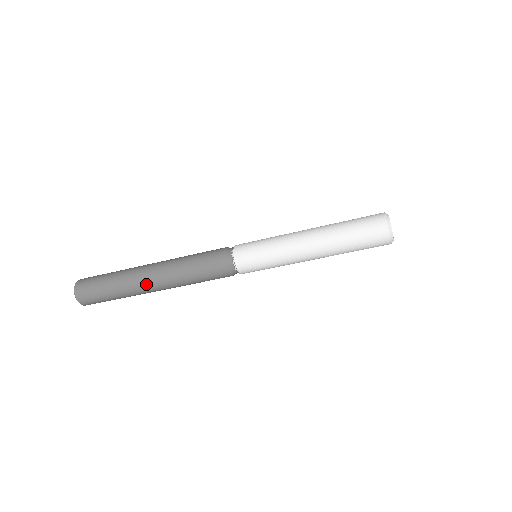
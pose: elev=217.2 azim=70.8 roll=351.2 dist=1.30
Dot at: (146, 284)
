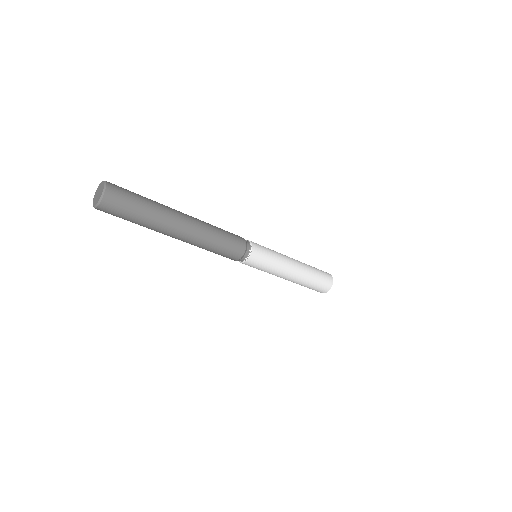
Dot at: (173, 236)
